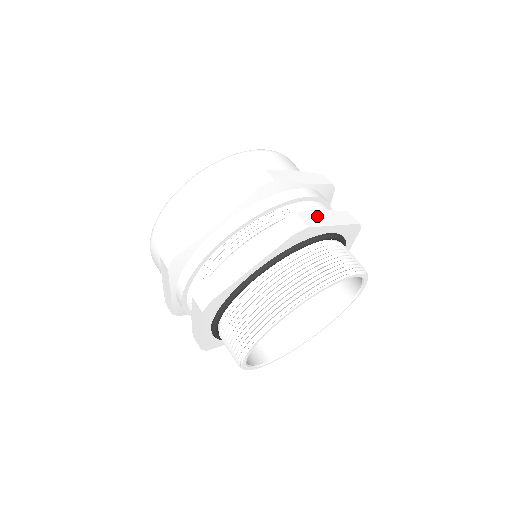
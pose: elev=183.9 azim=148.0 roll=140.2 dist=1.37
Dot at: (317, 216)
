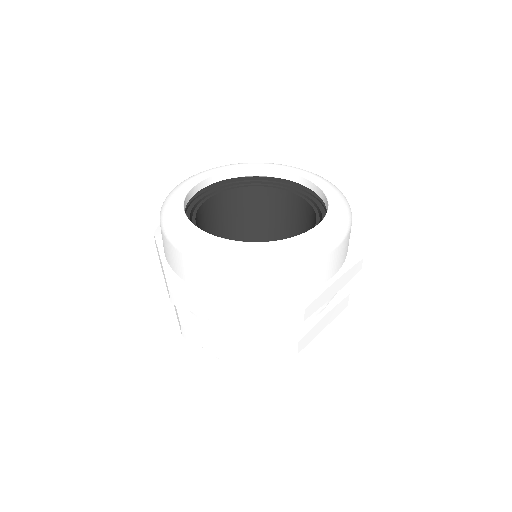
Dot at: (218, 339)
